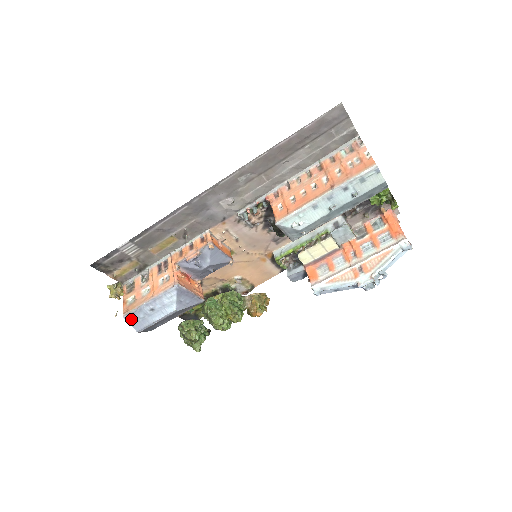
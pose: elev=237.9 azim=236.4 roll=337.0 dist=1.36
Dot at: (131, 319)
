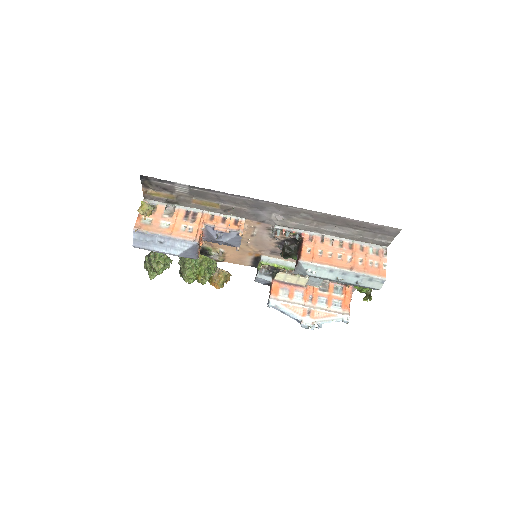
Dot at: (138, 235)
